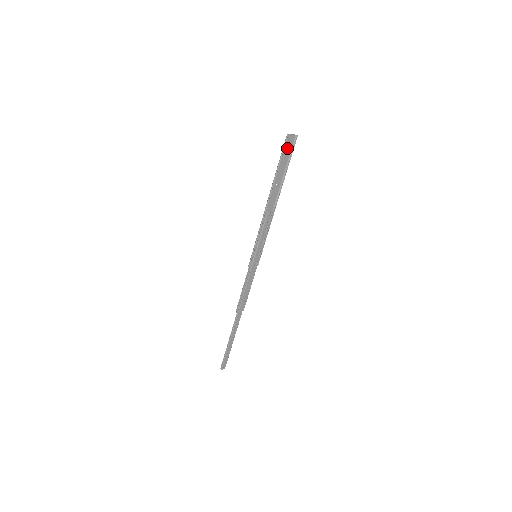
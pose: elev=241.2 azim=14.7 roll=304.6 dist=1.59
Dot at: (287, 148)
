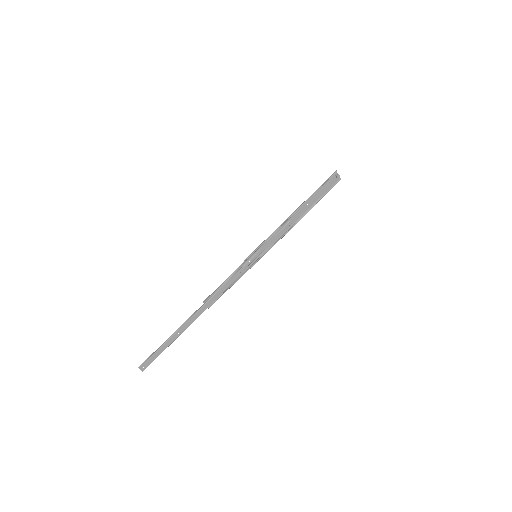
Dot at: (330, 182)
